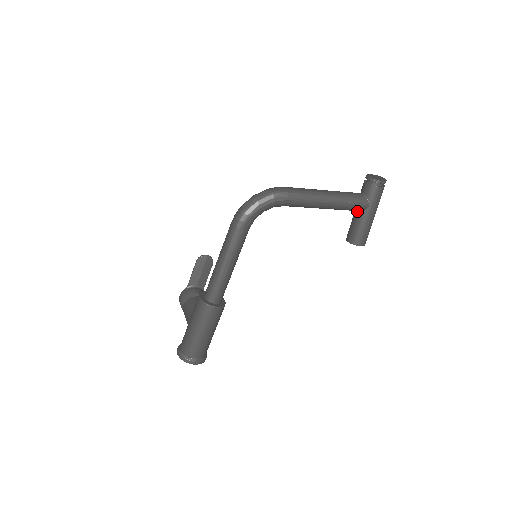
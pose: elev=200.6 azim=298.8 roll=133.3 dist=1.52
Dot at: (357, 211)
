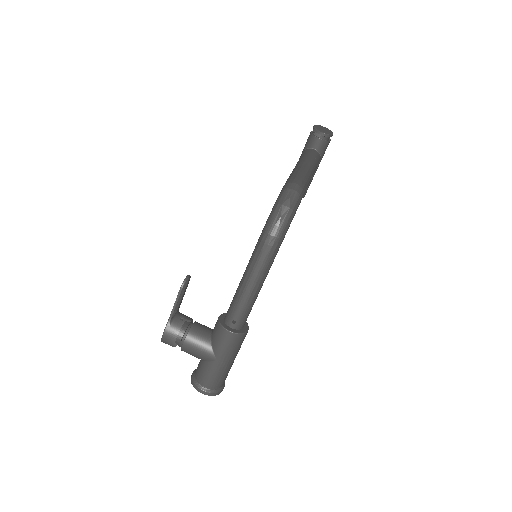
Dot at: occluded
